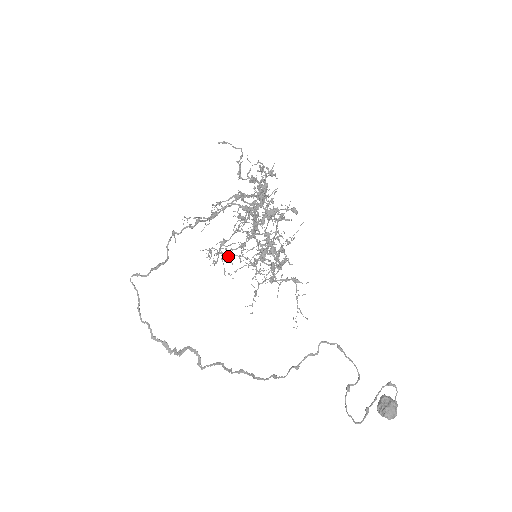
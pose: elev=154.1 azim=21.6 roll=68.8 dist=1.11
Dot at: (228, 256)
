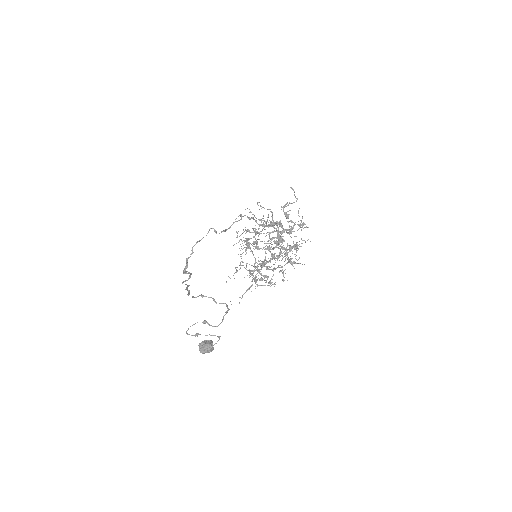
Dot at: (243, 237)
